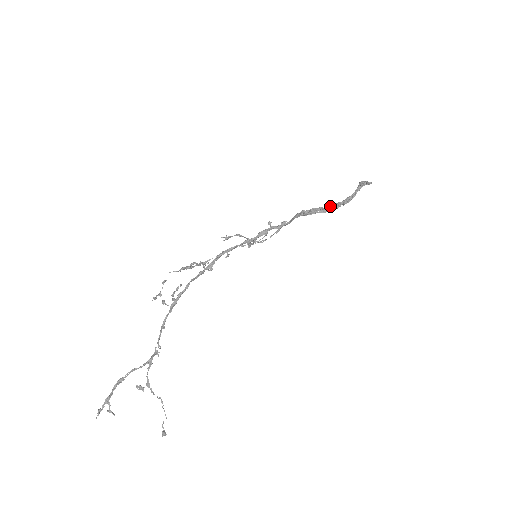
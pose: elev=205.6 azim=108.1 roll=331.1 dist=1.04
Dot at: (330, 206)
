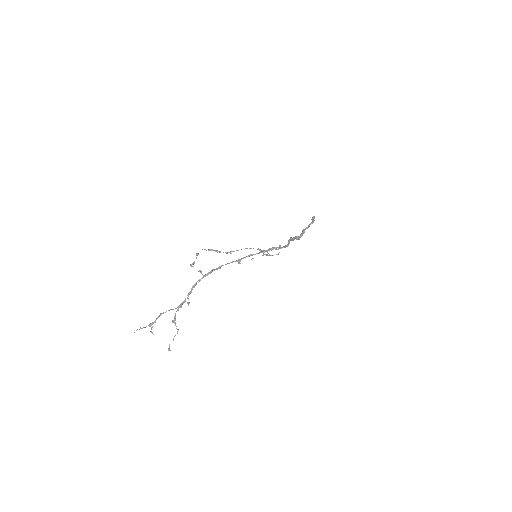
Dot at: (301, 236)
